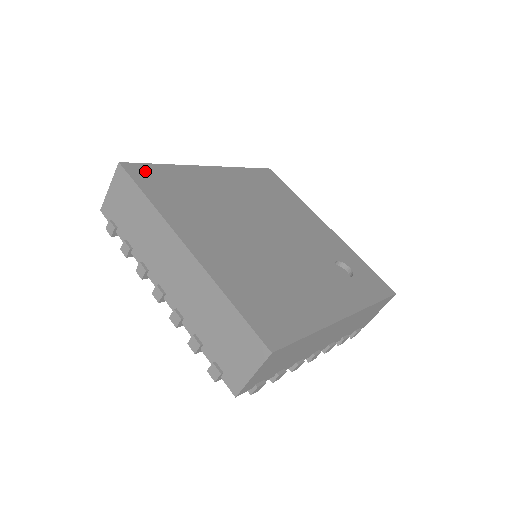
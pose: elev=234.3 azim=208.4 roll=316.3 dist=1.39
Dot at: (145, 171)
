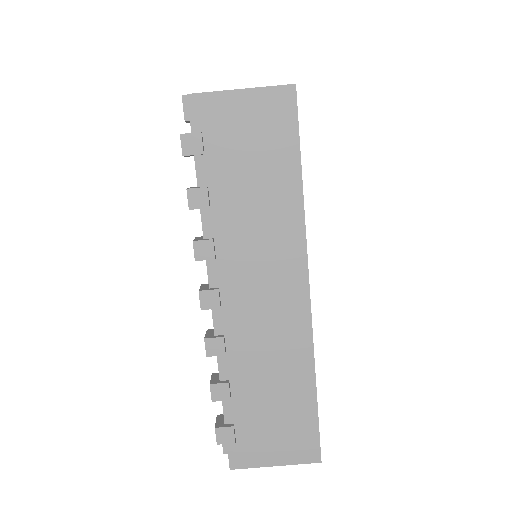
Dot at: occluded
